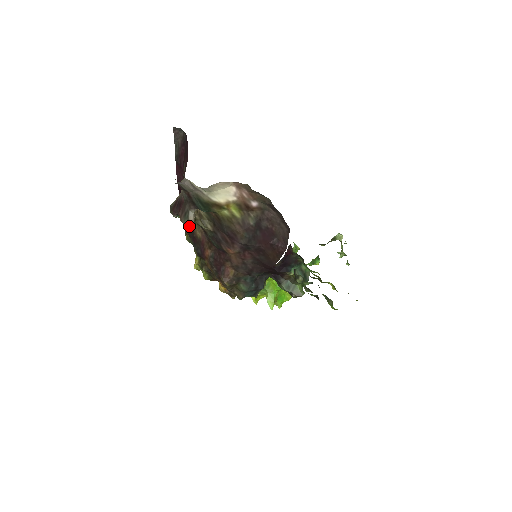
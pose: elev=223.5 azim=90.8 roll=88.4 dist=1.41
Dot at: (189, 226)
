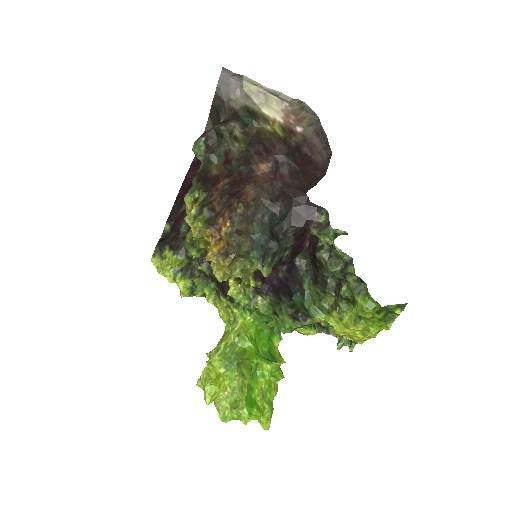
Dot at: (203, 171)
